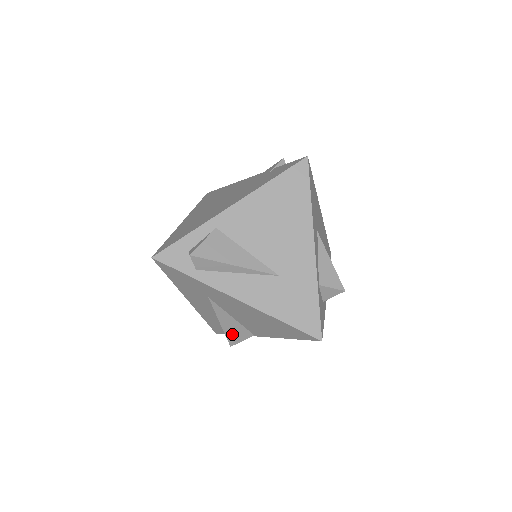
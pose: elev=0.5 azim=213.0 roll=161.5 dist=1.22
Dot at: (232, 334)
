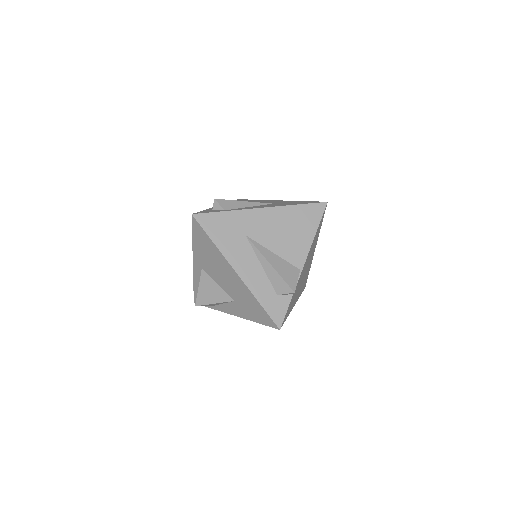
Dot at: (285, 274)
